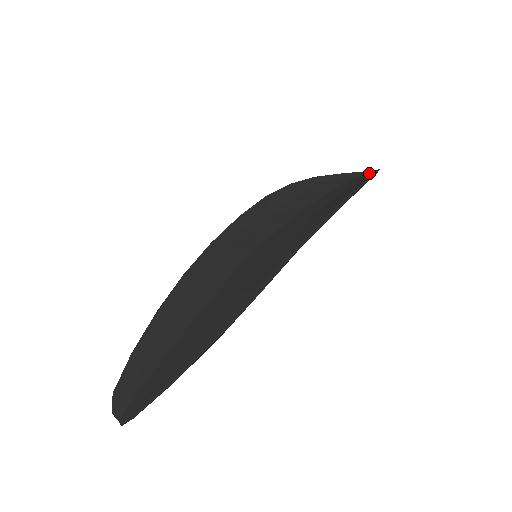
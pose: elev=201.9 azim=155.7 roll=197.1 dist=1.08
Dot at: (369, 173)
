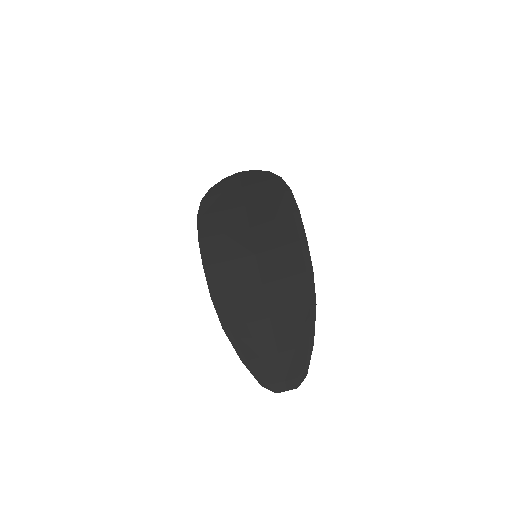
Dot at: (254, 175)
